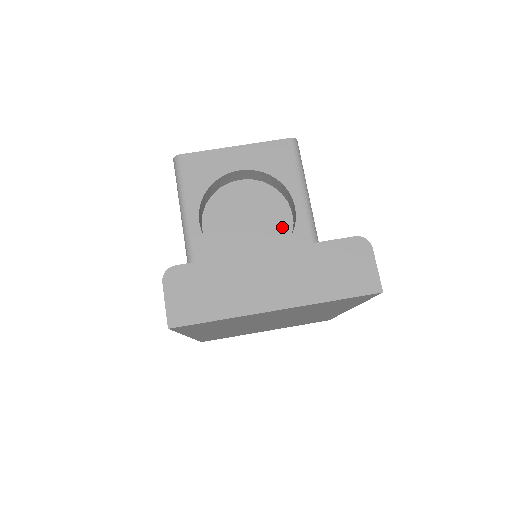
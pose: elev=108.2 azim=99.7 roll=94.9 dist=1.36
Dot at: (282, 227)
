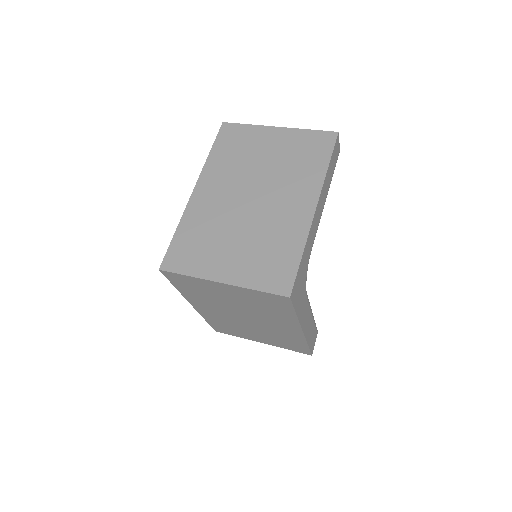
Dot at: occluded
